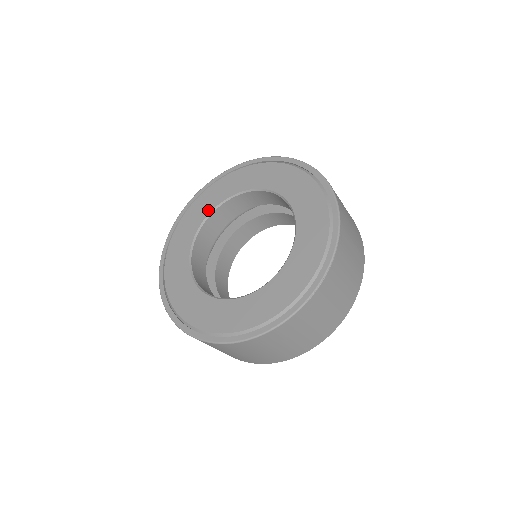
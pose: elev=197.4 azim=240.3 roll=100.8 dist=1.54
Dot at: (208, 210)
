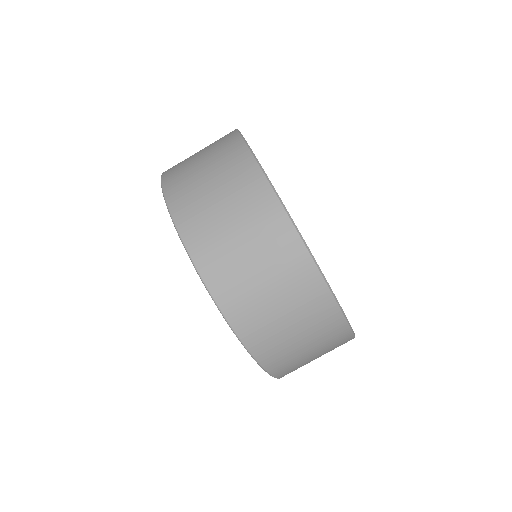
Dot at: occluded
